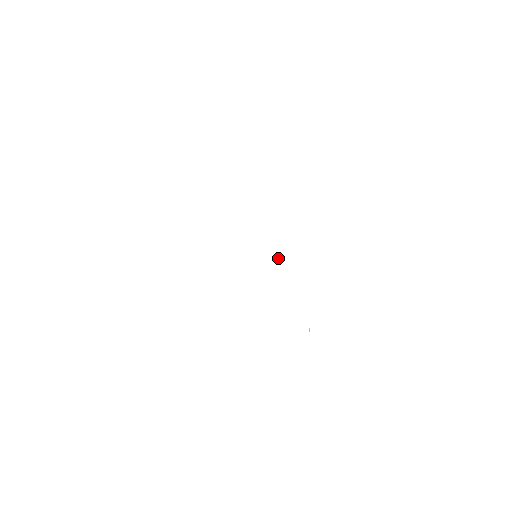
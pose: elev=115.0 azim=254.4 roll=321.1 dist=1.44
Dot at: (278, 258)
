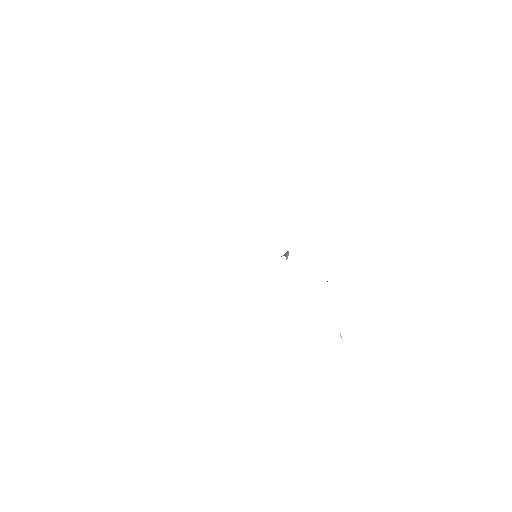
Dot at: (287, 253)
